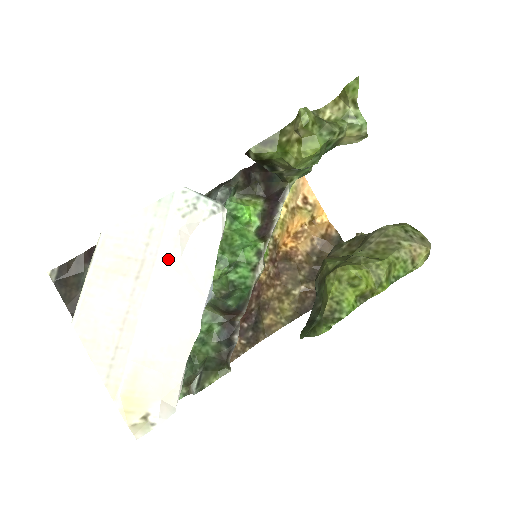
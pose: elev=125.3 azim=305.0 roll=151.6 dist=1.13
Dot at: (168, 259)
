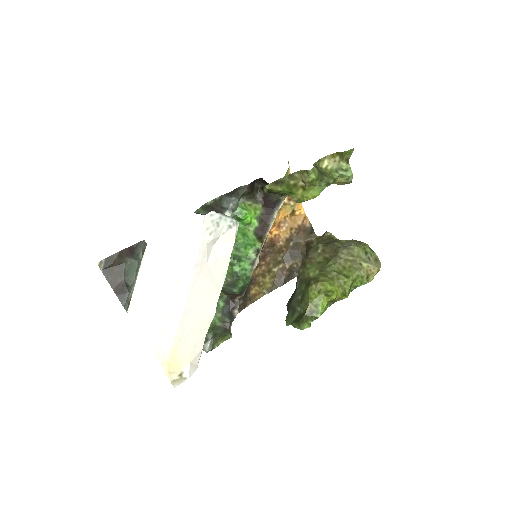
Dot at: (199, 267)
